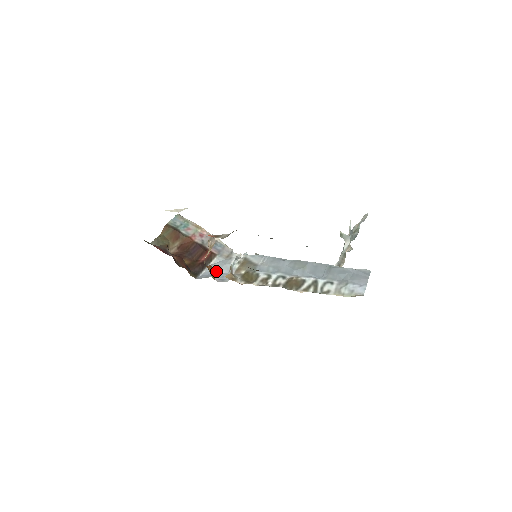
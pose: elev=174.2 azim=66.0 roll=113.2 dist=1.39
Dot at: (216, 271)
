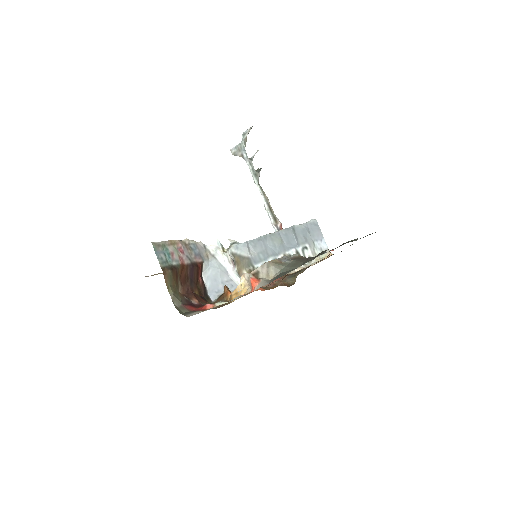
Dot at: (219, 282)
